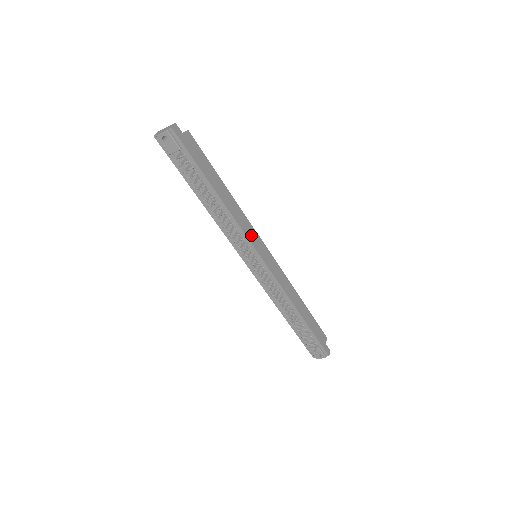
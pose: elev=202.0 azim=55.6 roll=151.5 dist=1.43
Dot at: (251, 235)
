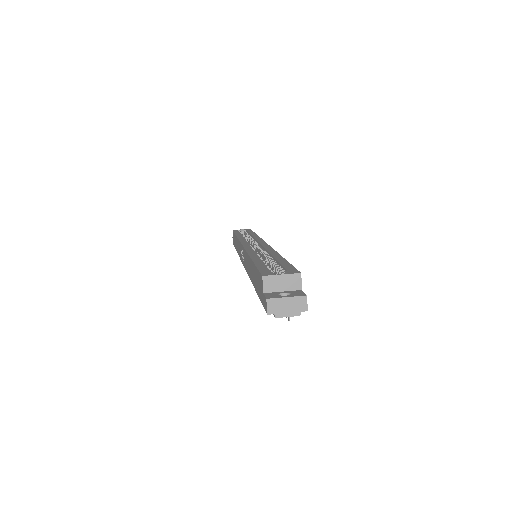
Dot at: occluded
